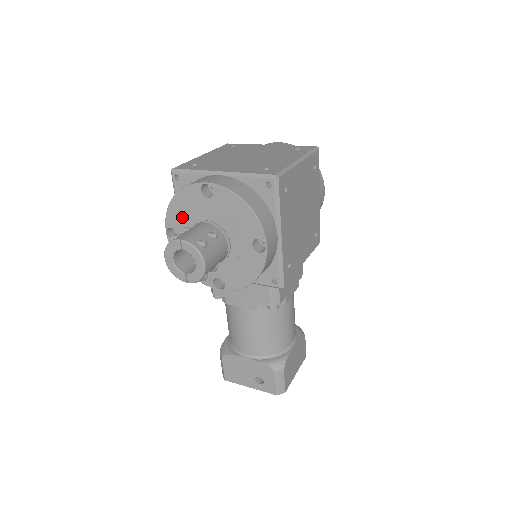
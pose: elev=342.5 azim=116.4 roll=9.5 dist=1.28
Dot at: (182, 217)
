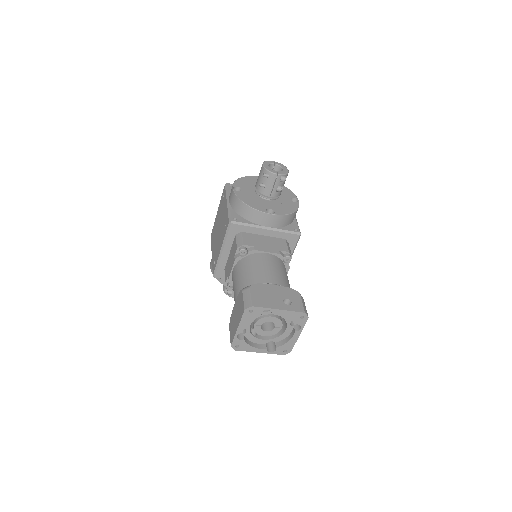
Dot at: (246, 184)
